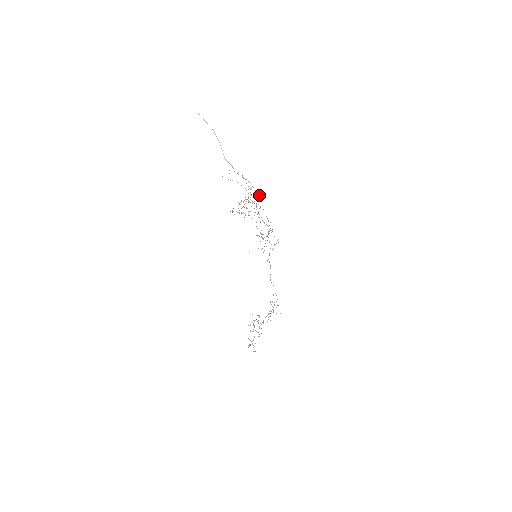
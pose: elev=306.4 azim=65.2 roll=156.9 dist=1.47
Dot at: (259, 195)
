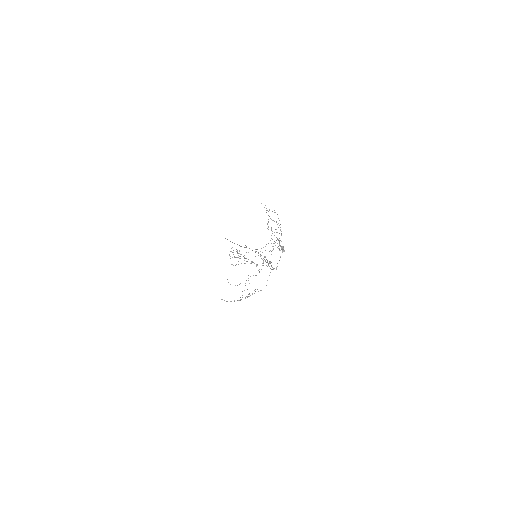
Dot at: (282, 249)
